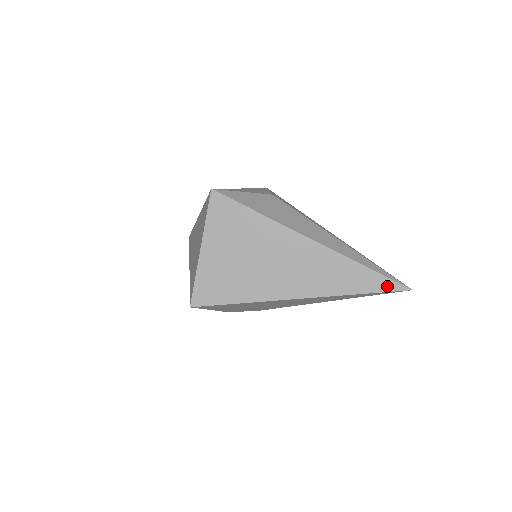
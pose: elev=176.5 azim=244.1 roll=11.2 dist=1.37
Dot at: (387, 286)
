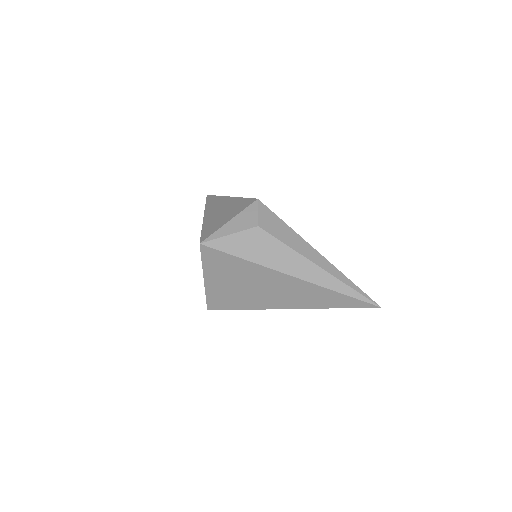
Dot at: (359, 305)
